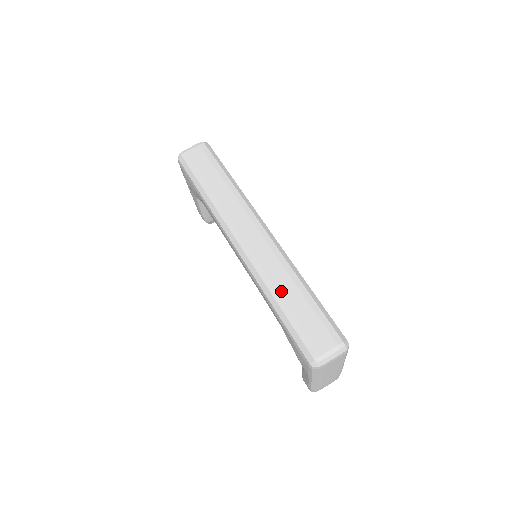
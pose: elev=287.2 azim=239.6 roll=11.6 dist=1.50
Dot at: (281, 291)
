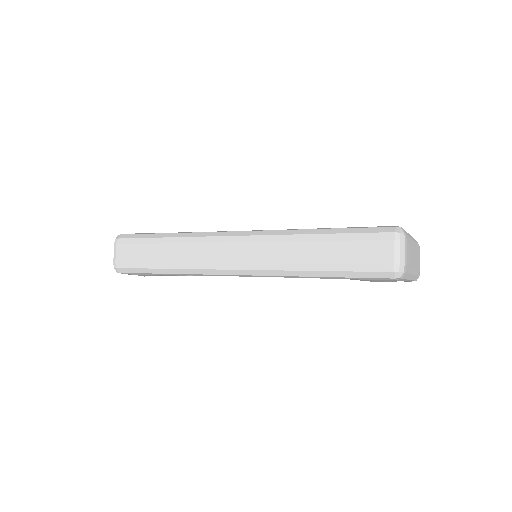
Dot at: (306, 260)
